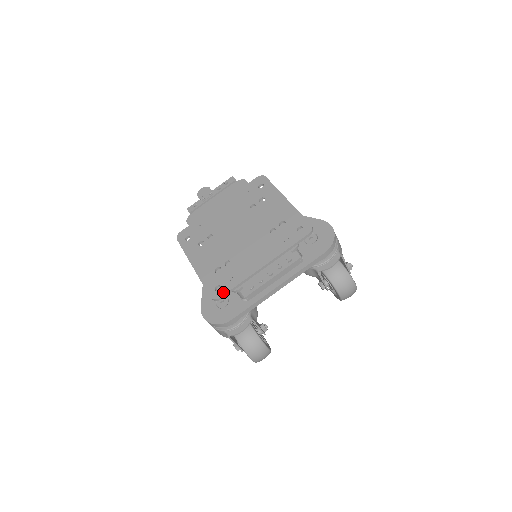
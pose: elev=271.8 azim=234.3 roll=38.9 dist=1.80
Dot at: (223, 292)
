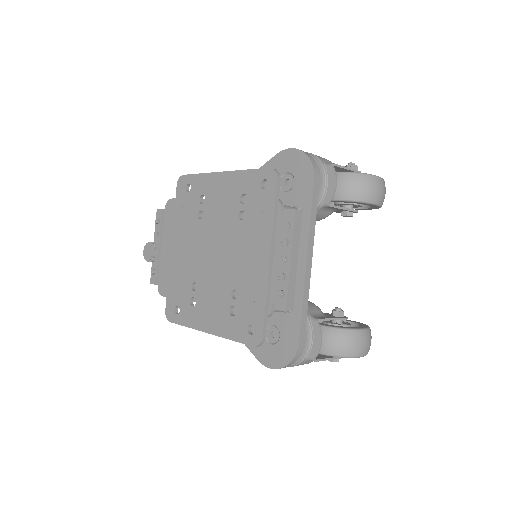
Dot at: (259, 328)
